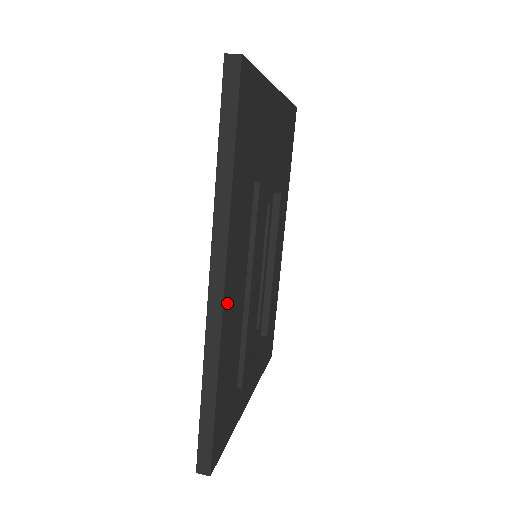
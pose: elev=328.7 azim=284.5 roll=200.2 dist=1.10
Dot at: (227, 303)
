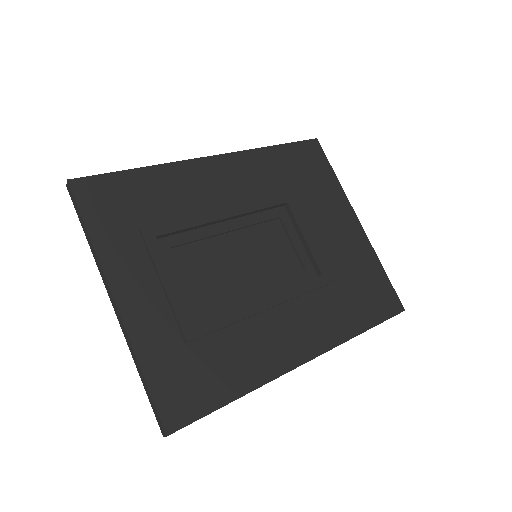
Dot at: (205, 166)
